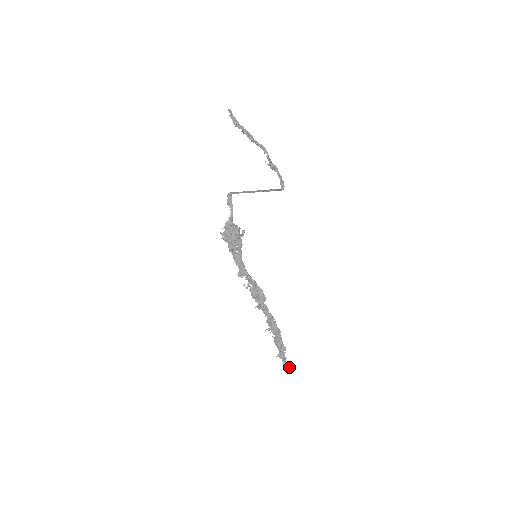
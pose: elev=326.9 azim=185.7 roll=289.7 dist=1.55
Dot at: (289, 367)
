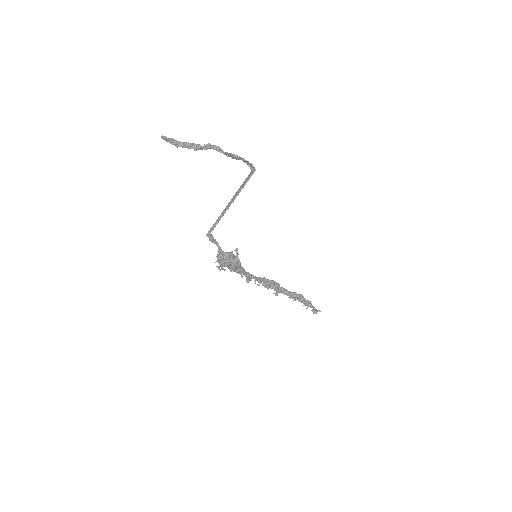
Dot at: (319, 311)
